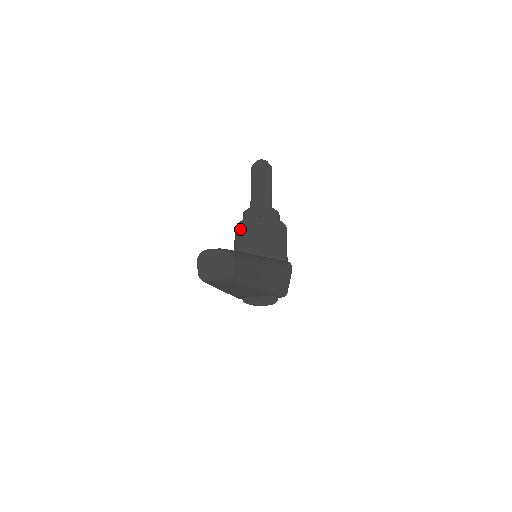
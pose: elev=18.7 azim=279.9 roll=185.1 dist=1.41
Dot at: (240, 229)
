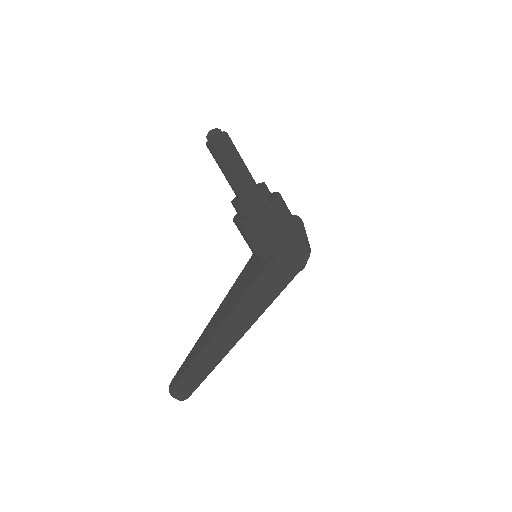
Dot at: occluded
